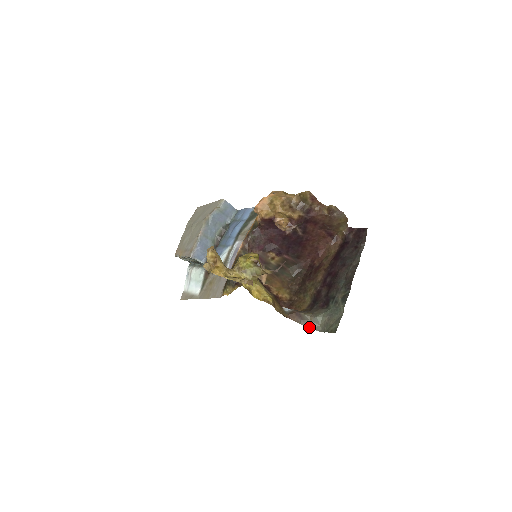
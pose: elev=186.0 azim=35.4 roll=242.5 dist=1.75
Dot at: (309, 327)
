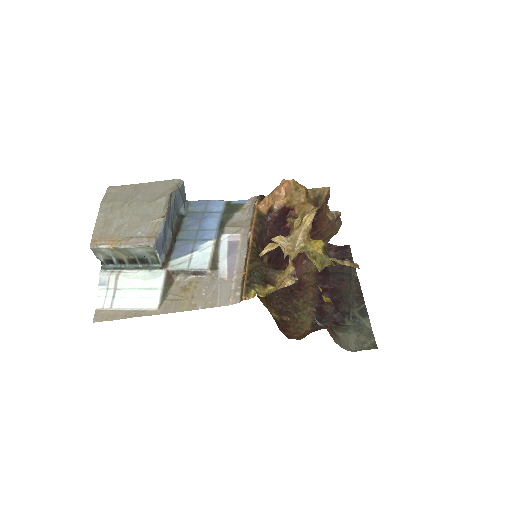
Dot at: (341, 346)
